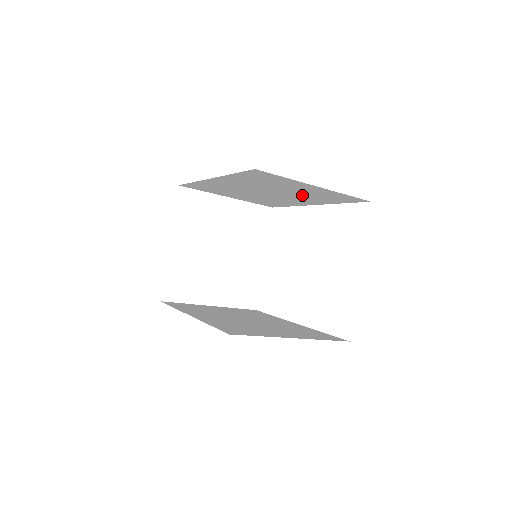
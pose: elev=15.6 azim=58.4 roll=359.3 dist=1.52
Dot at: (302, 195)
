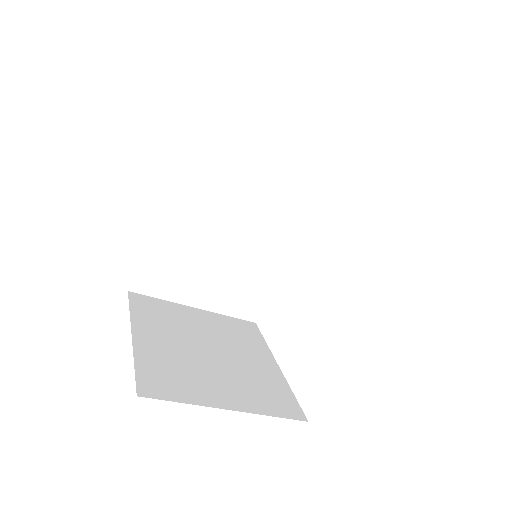
Dot at: (271, 198)
